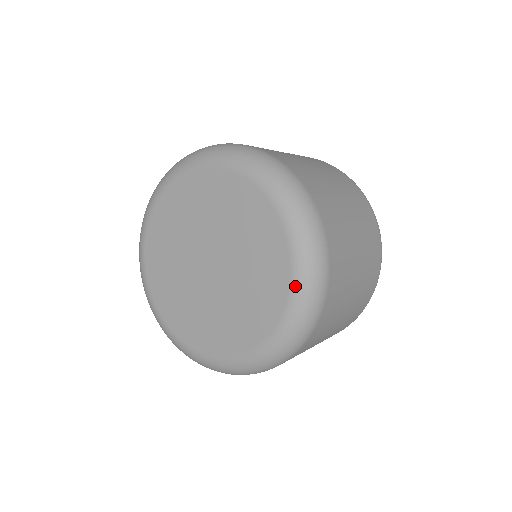
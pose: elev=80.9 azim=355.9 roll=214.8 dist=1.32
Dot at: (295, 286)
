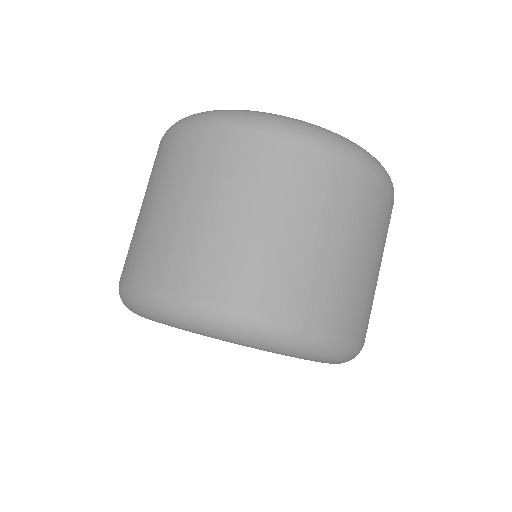
Dot at: occluded
